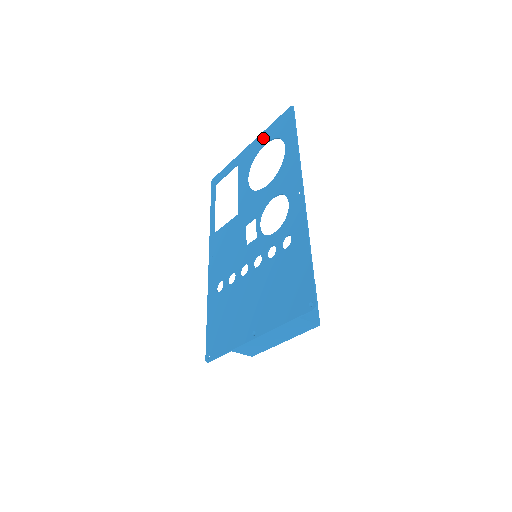
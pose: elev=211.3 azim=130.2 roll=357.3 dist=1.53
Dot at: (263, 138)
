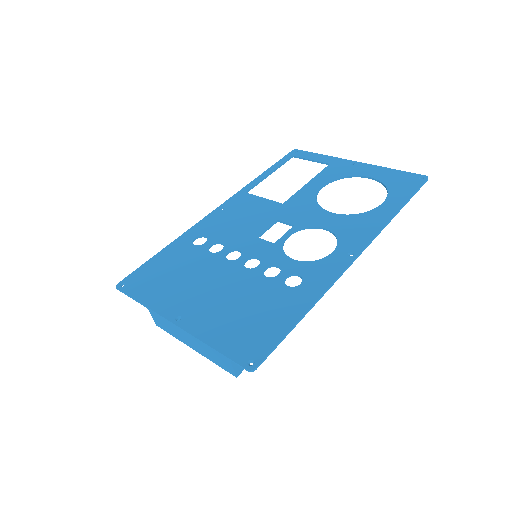
Dot at: (374, 171)
